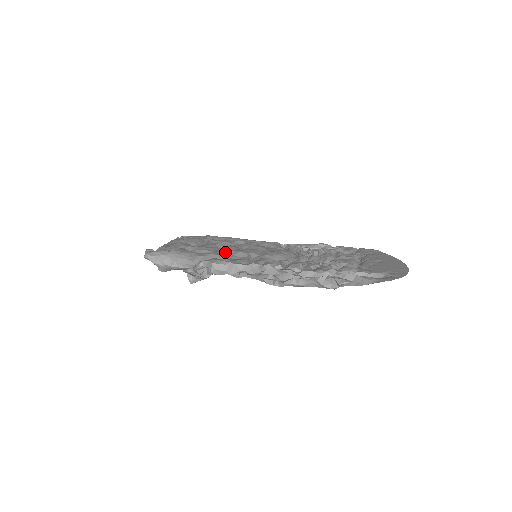
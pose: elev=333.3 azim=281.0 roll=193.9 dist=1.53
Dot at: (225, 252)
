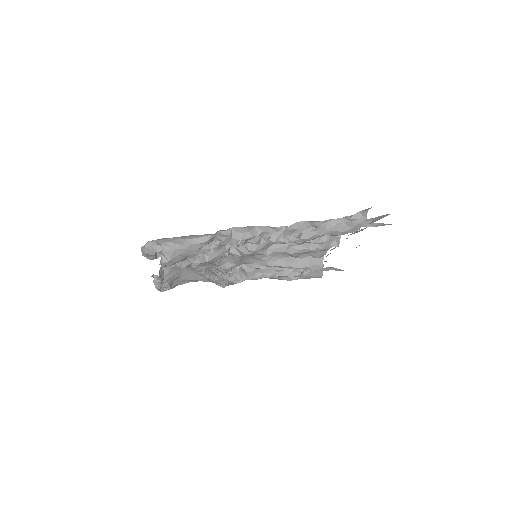
Dot at: occluded
